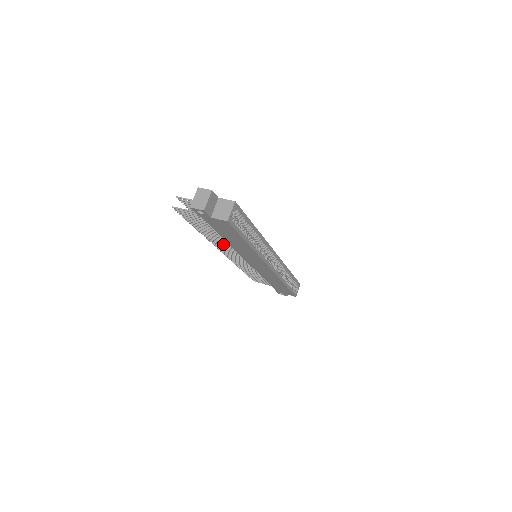
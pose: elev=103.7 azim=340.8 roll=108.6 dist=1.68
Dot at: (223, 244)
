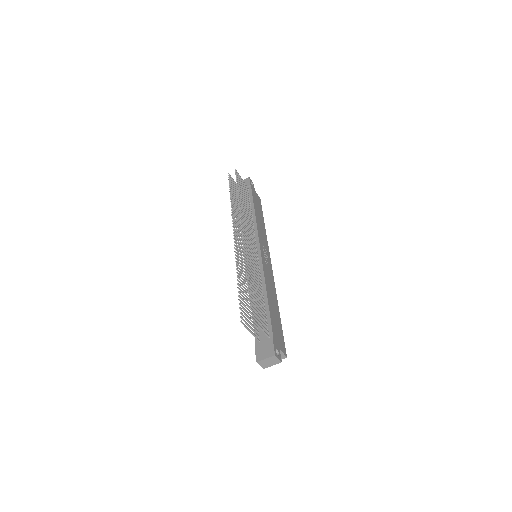
Dot at: (243, 265)
